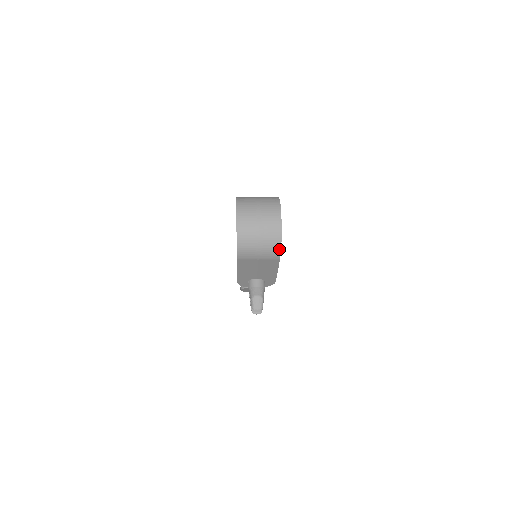
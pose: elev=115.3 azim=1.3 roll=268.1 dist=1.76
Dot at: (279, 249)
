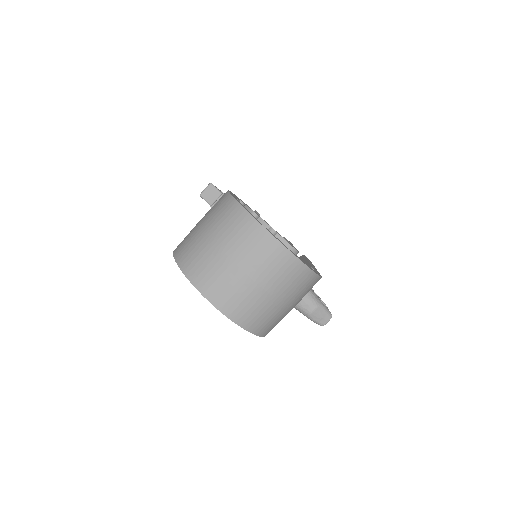
Dot at: (316, 278)
